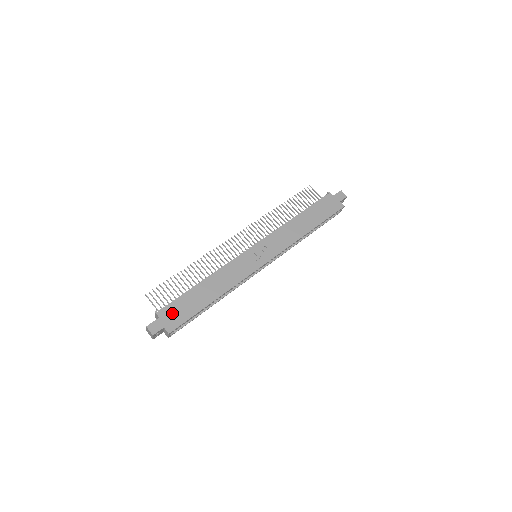
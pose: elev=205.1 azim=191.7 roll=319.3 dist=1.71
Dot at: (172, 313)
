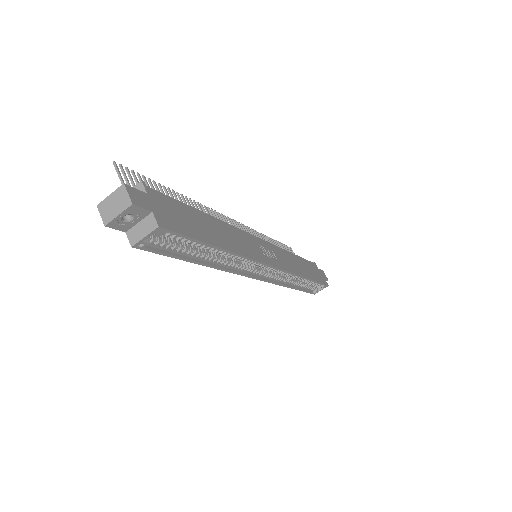
Dot at: (167, 207)
